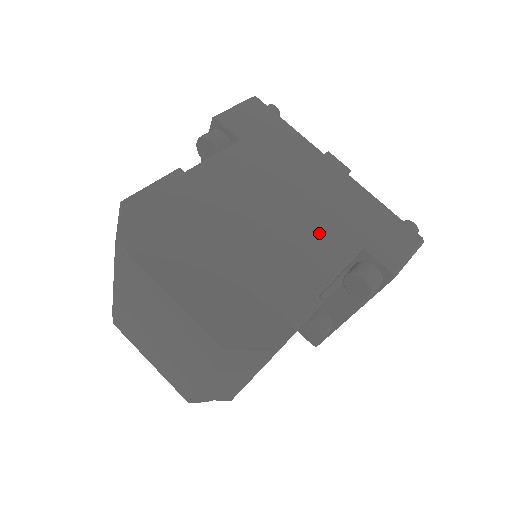
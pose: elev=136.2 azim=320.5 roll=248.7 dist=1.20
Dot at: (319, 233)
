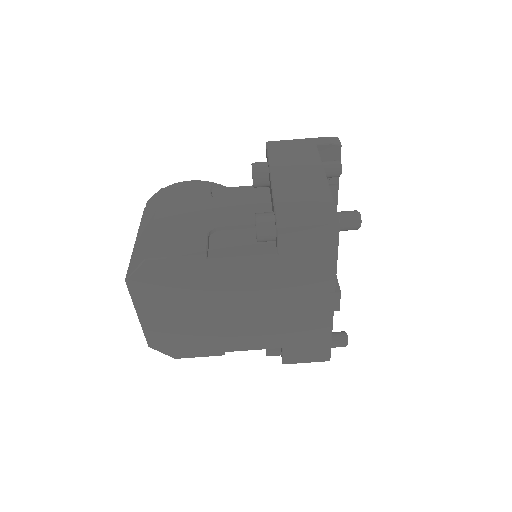
Dot at: (262, 331)
